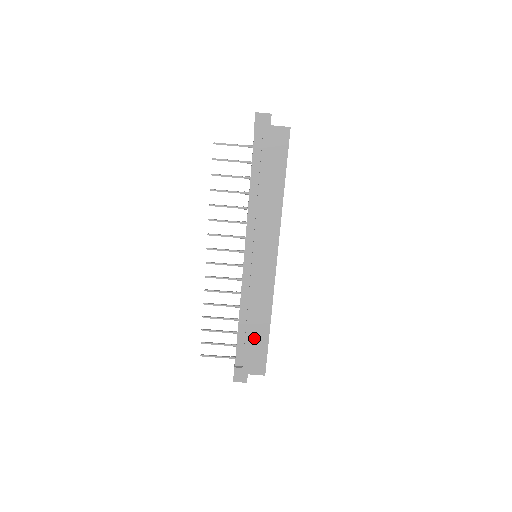
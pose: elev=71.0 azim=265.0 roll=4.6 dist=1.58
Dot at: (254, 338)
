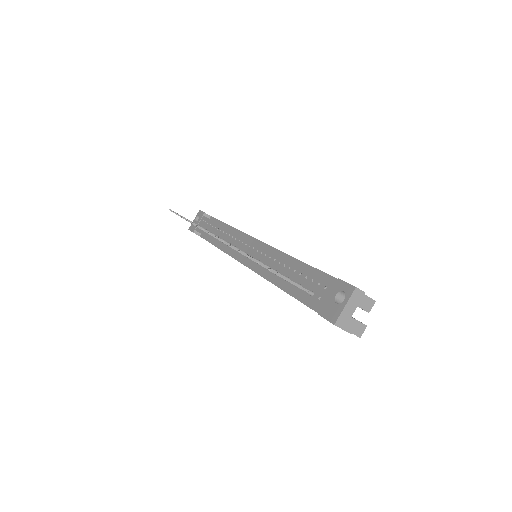
Dot at: occluded
